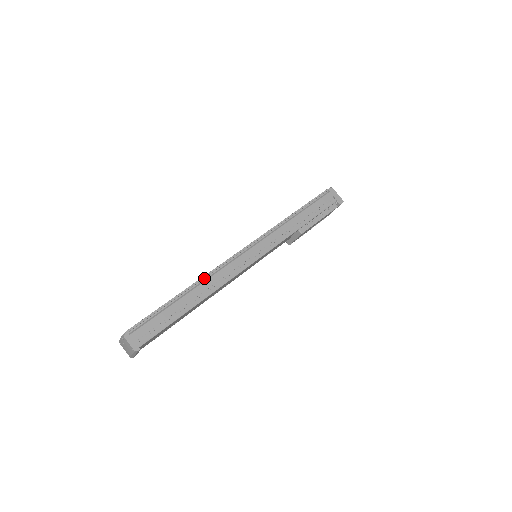
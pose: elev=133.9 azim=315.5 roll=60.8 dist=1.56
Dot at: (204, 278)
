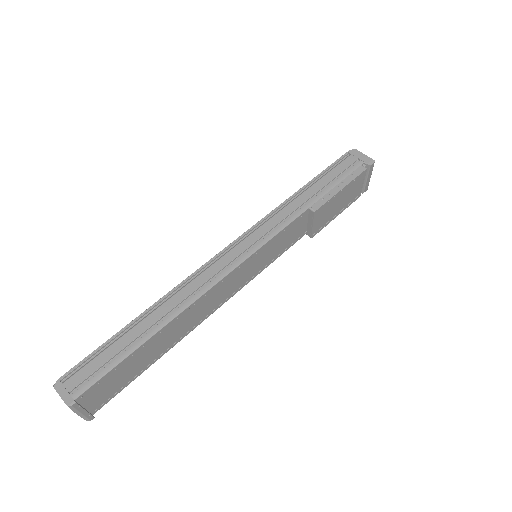
Dot at: (172, 293)
